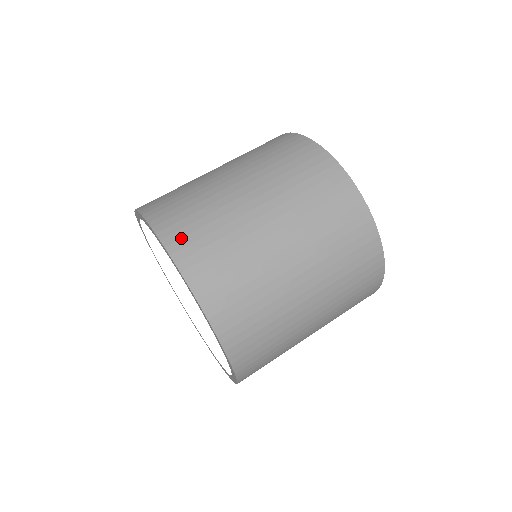
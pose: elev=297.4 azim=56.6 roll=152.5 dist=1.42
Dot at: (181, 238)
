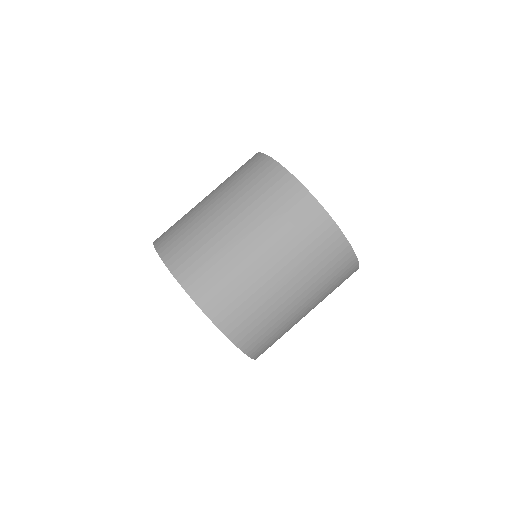
Dot at: (211, 299)
